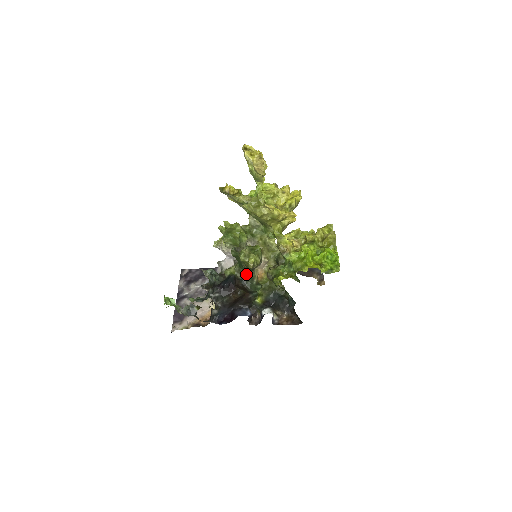
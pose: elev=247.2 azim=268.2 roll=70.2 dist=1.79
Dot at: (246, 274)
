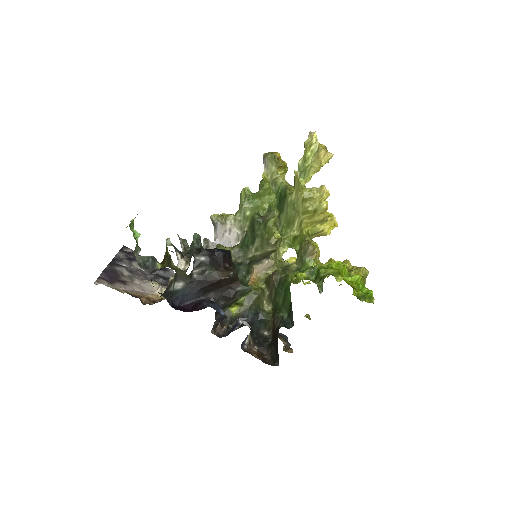
Dot at: (244, 261)
